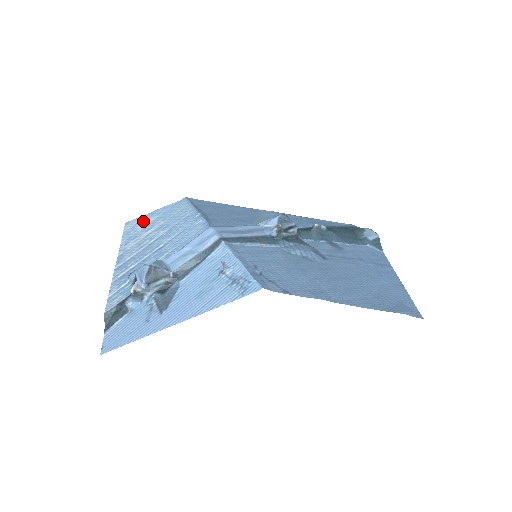
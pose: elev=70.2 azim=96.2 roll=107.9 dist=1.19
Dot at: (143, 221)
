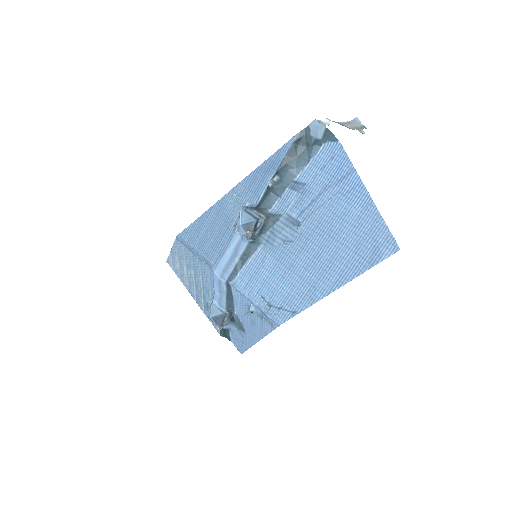
Dot at: (174, 260)
